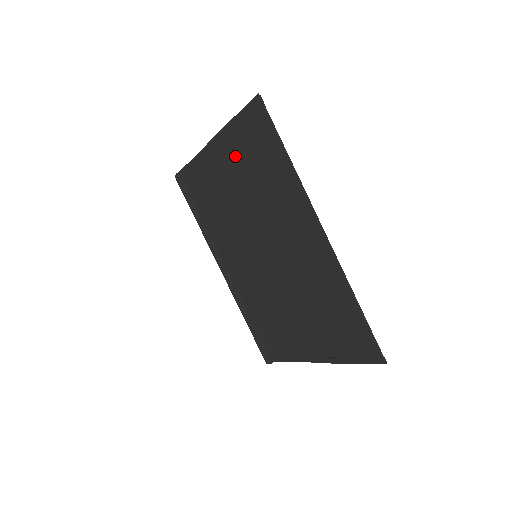
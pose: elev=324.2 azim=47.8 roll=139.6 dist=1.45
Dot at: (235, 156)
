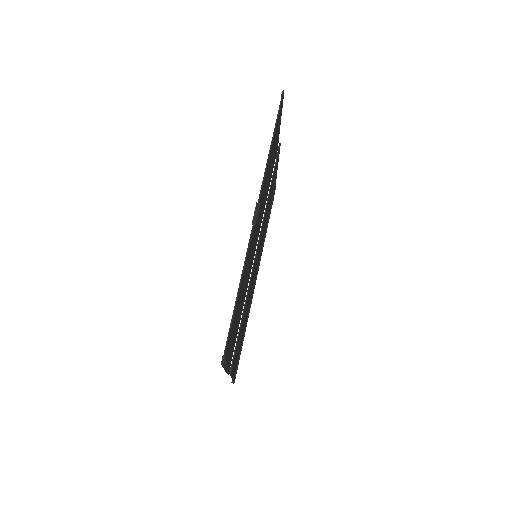
Dot at: occluded
